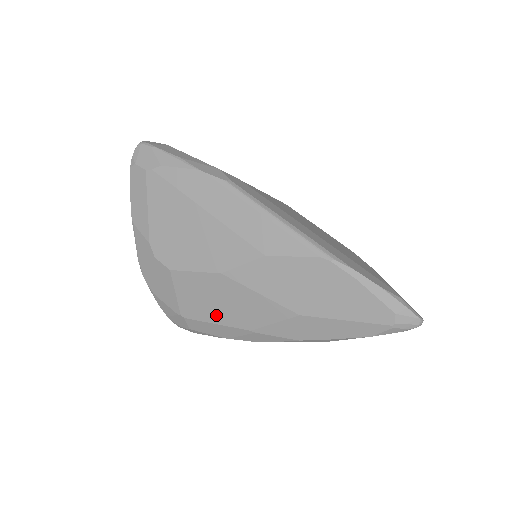
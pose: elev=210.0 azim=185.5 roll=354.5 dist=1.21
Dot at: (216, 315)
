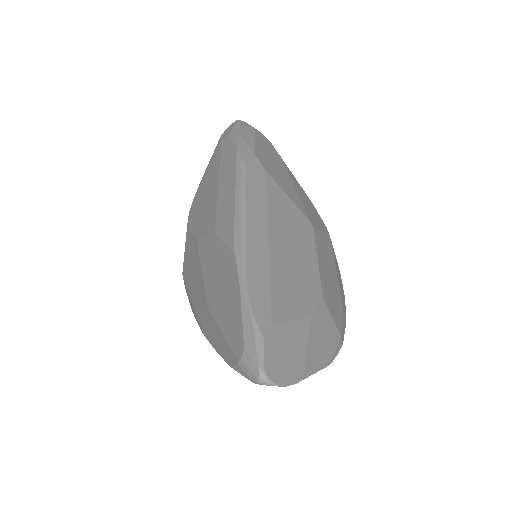
Dot at: (189, 282)
